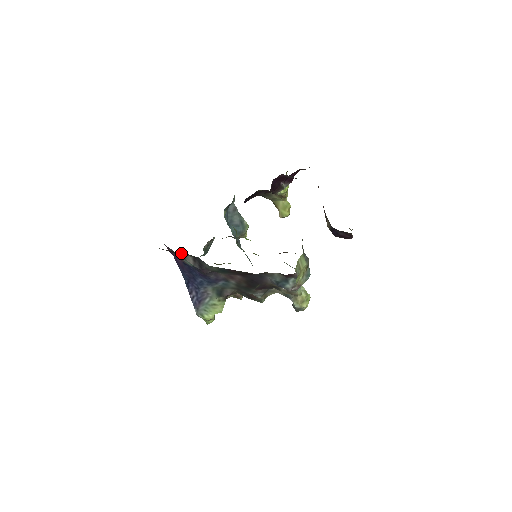
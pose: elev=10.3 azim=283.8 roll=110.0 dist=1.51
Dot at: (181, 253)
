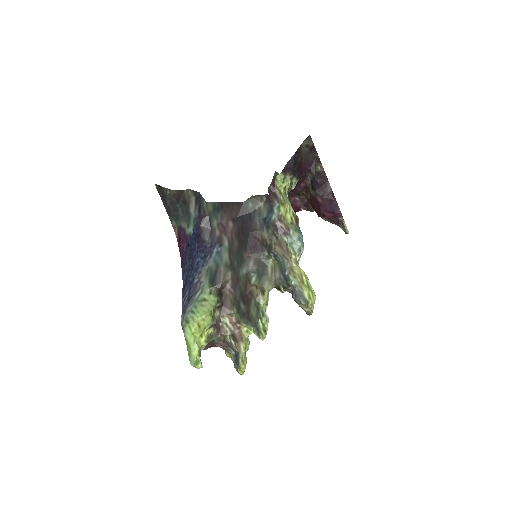
Dot at: (188, 195)
